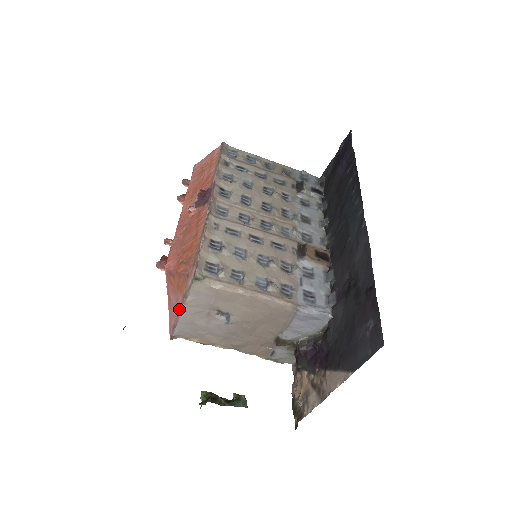
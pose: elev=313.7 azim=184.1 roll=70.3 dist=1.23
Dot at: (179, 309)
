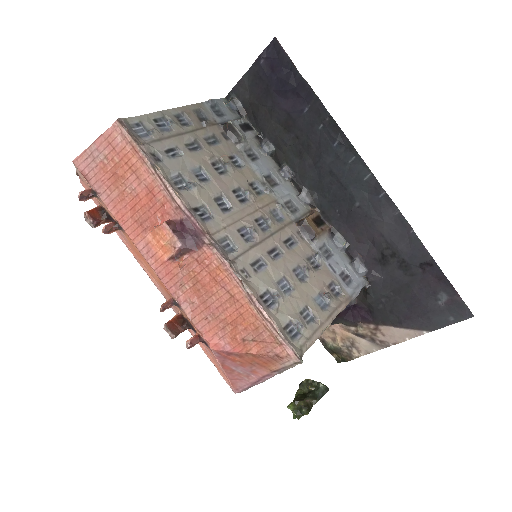
Dot at: (261, 378)
